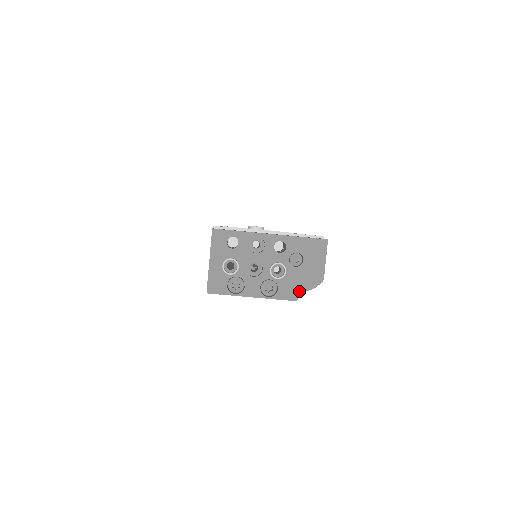
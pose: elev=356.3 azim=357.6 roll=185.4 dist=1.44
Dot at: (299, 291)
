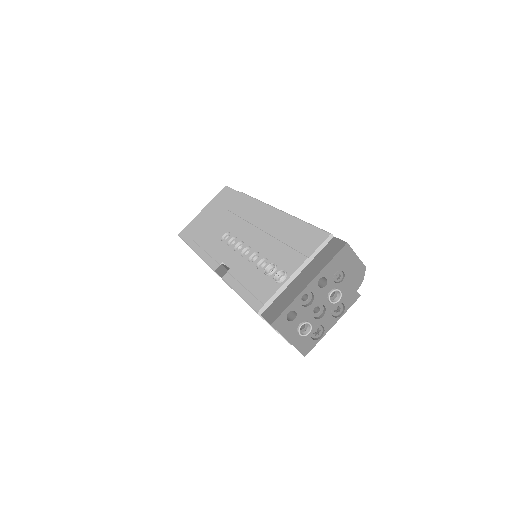
Dot at: occluded
